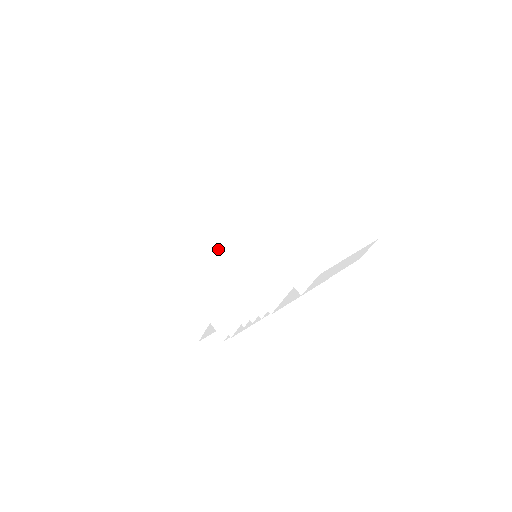
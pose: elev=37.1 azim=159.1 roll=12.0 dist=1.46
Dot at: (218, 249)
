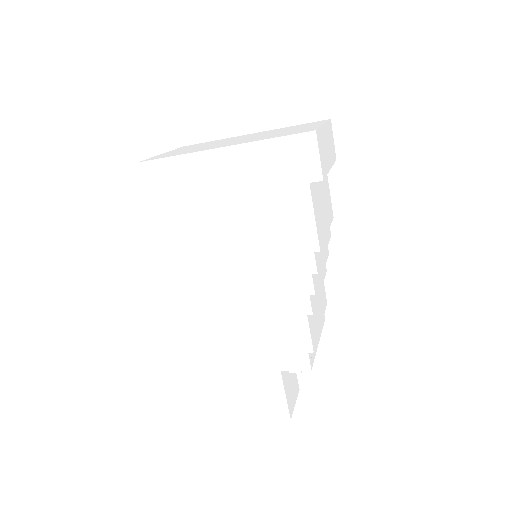
Dot at: (215, 263)
